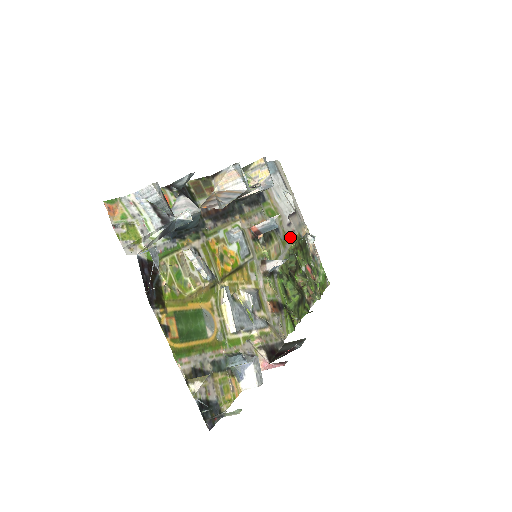
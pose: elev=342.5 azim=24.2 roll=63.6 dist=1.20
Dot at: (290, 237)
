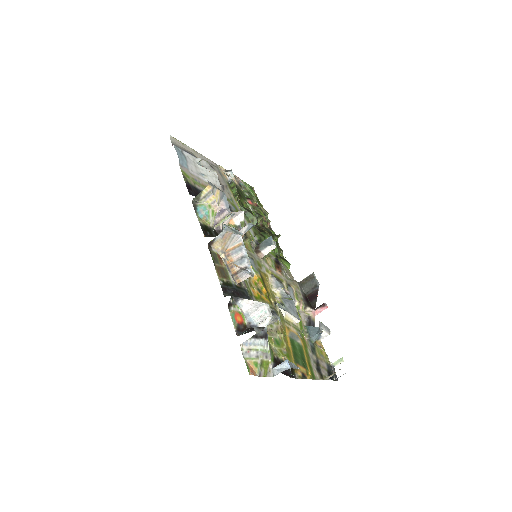
Dot at: (231, 197)
